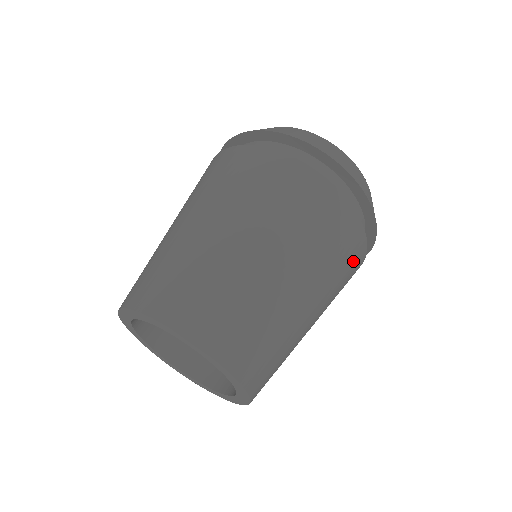
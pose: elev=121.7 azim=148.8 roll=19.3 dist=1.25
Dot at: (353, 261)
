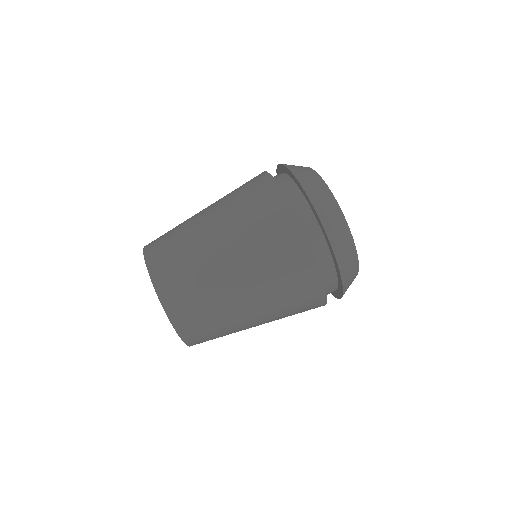
Dot at: occluded
